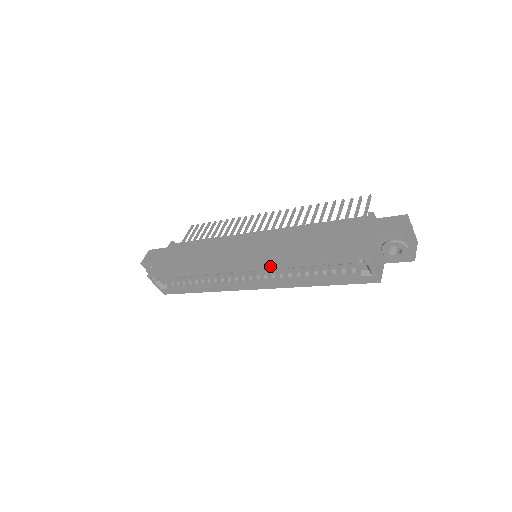
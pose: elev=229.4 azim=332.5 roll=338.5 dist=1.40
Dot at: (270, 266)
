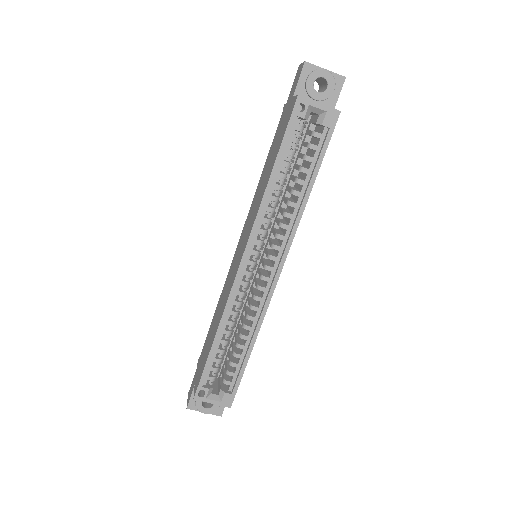
Dot at: (257, 220)
